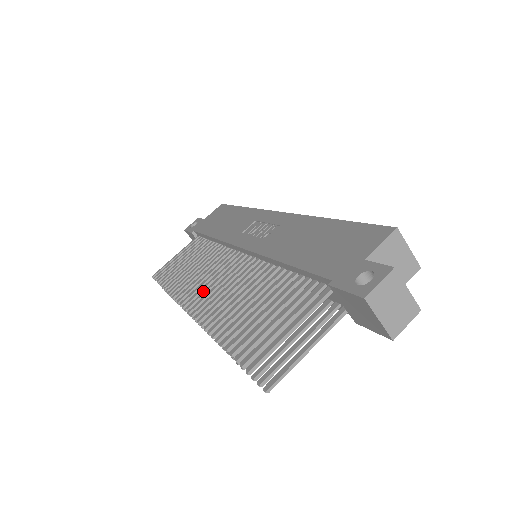
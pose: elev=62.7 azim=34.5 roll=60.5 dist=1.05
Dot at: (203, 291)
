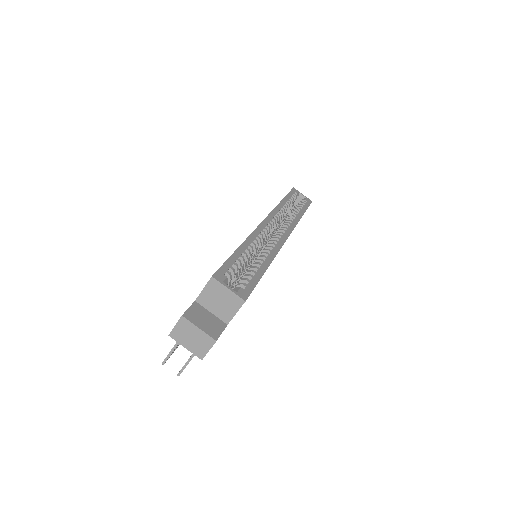
Dot at: occluded
